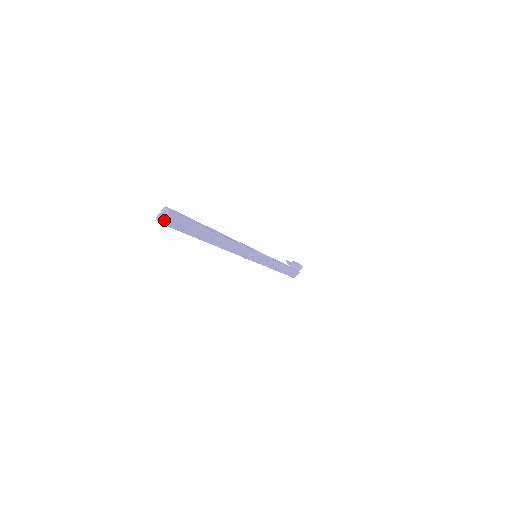
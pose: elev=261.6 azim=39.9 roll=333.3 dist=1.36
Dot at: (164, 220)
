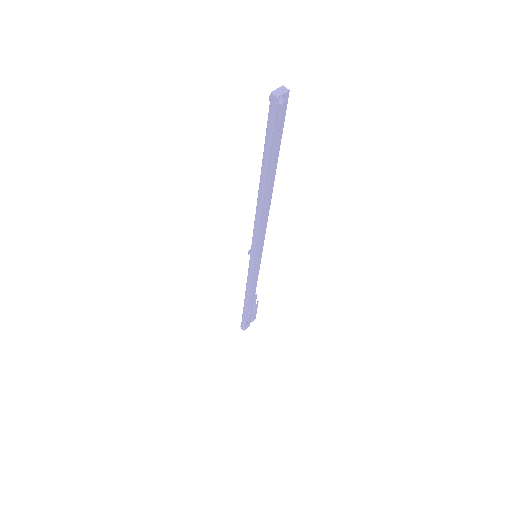
Dot at: (275, 101)
